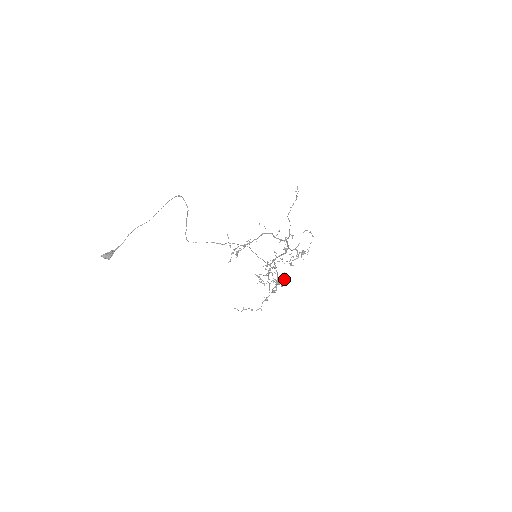
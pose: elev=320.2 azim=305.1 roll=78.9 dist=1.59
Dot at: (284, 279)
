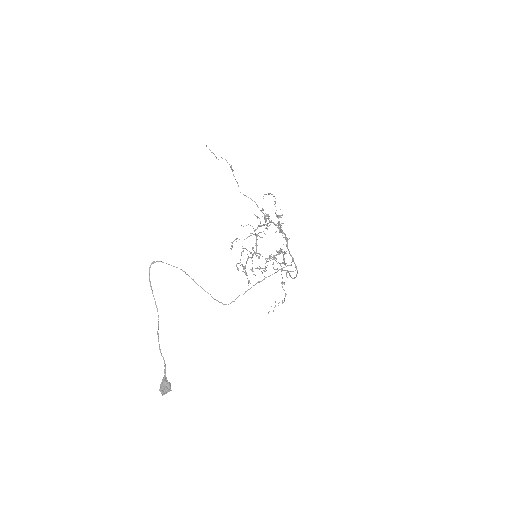
Dot at: occluded
